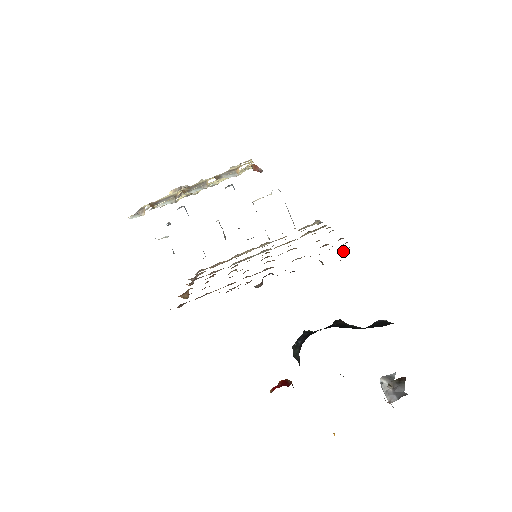
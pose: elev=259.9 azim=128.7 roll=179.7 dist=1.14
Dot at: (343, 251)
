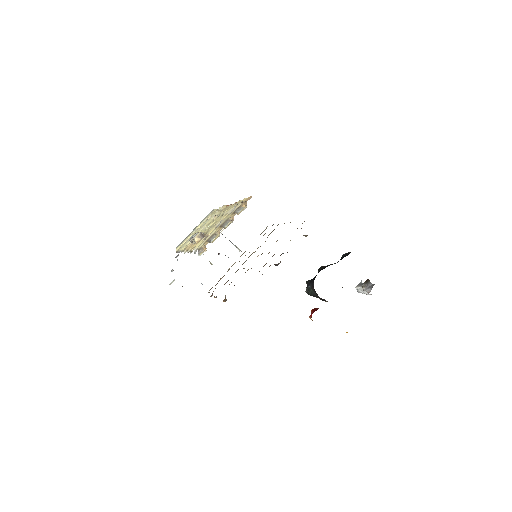
Dot at: occluded
